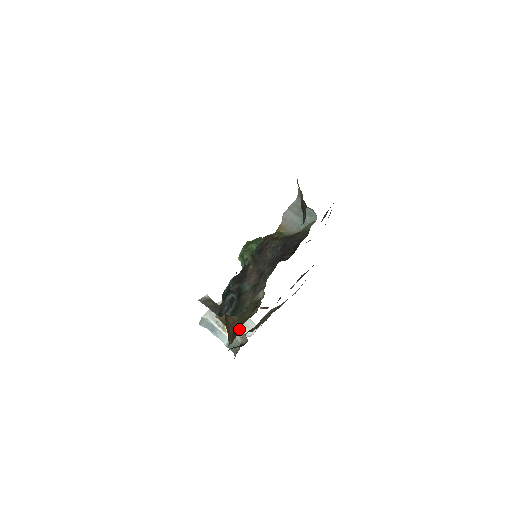
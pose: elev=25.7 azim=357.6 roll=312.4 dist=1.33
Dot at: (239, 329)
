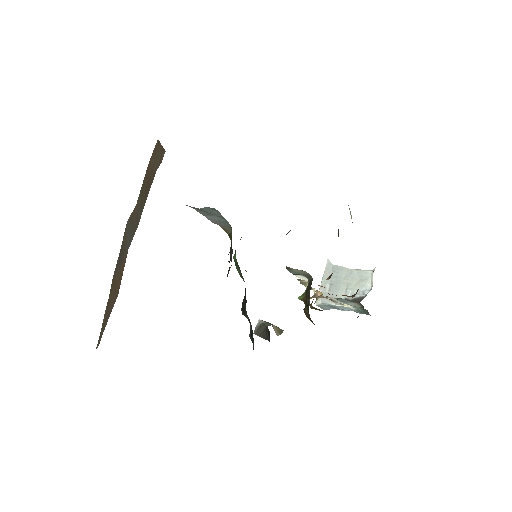
Dot at: (345, 300)
